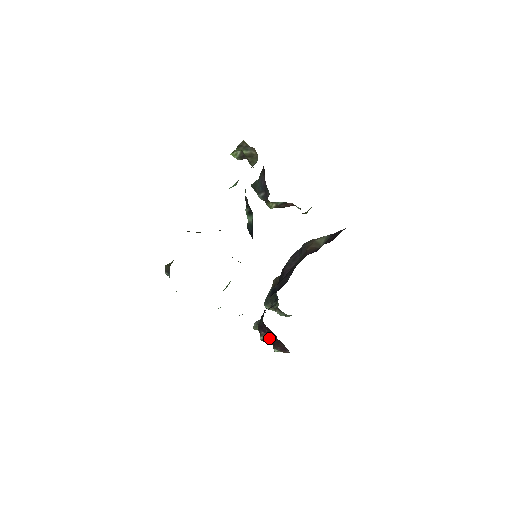
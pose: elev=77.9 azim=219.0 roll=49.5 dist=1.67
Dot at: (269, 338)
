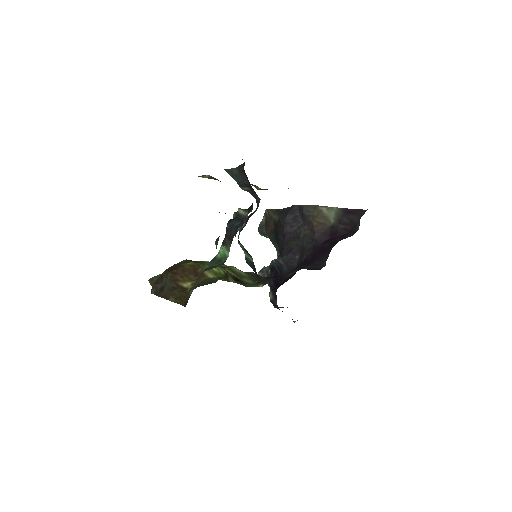
Dot at: occluded
